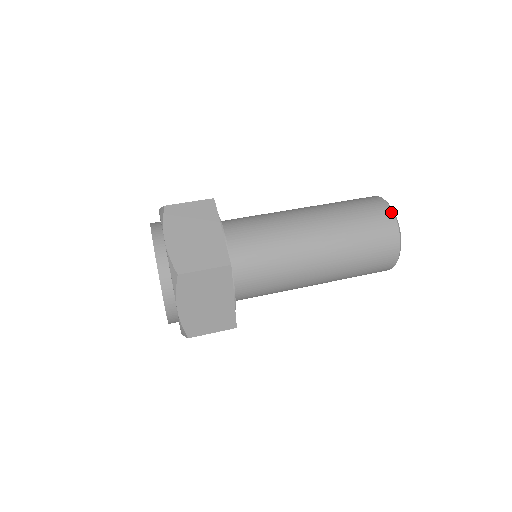
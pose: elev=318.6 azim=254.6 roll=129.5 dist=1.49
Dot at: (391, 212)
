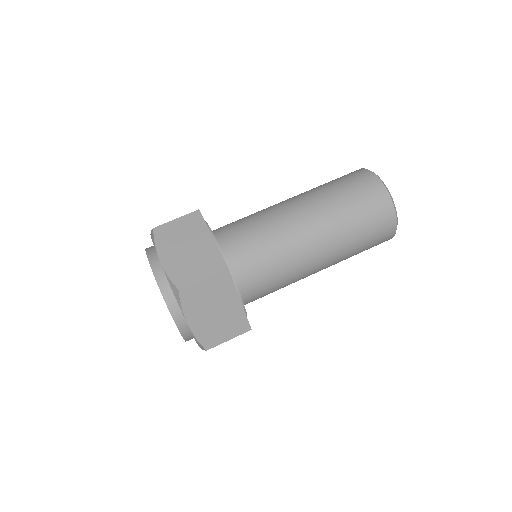
Dot at: (378, 180)
